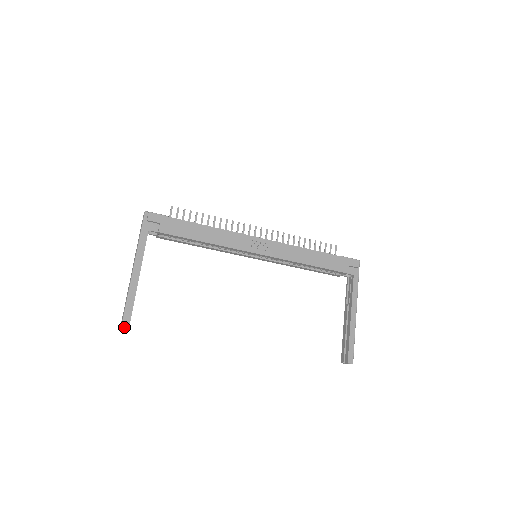
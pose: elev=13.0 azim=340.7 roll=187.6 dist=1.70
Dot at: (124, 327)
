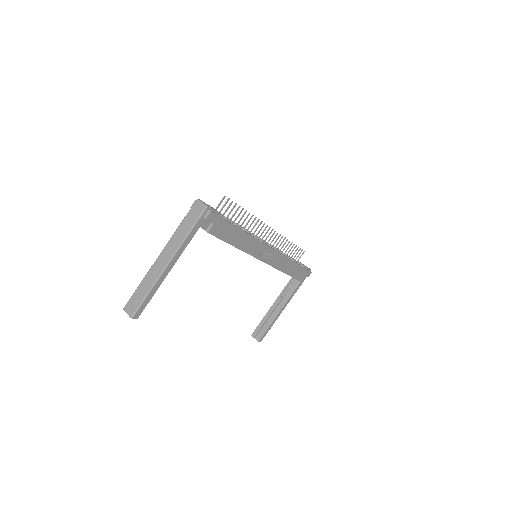
Dot at: (135, 317)
